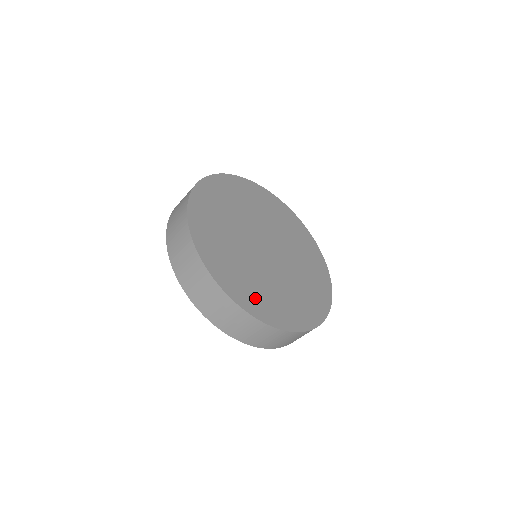
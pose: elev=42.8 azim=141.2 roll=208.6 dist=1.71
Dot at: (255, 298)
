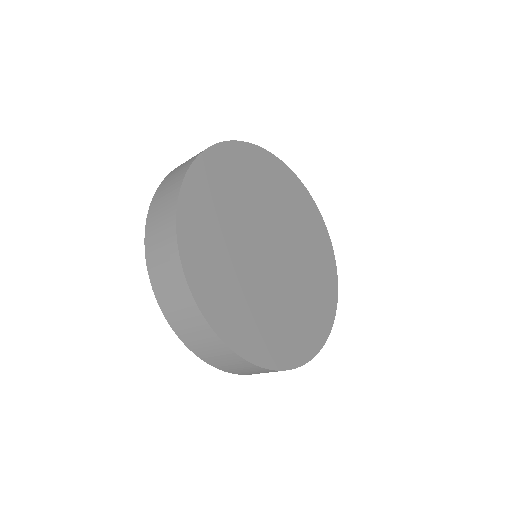
Dot at: (206, 263)
